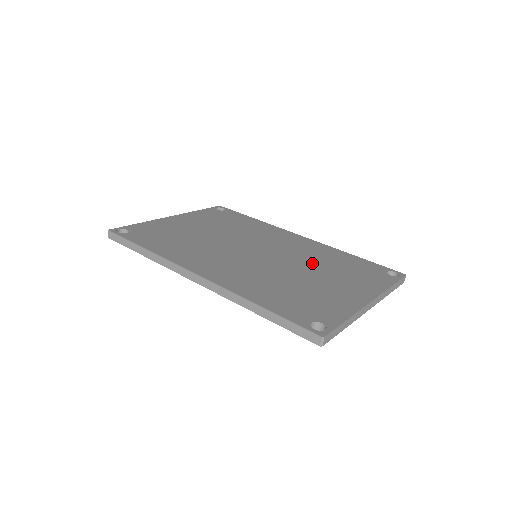
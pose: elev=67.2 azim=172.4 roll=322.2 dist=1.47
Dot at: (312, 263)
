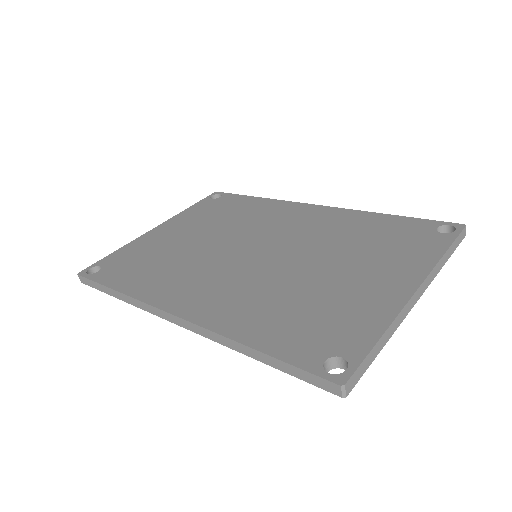
Dot at: (329, 247)
